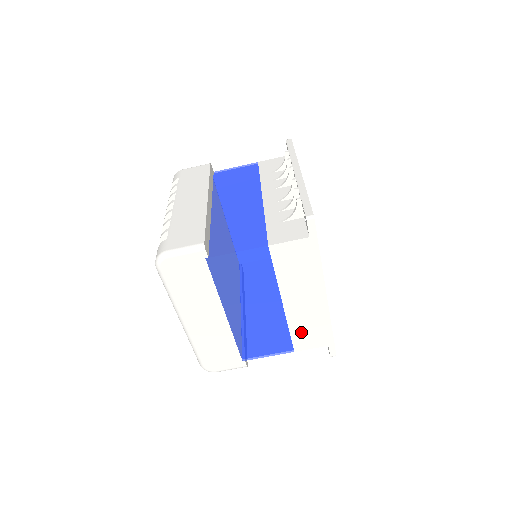
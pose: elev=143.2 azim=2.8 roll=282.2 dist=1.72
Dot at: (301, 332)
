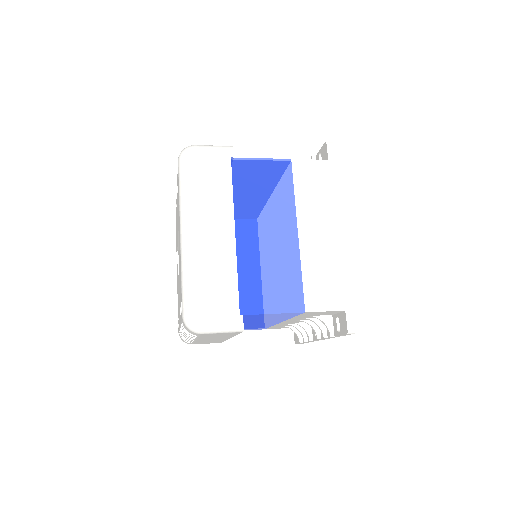
Dot at: (315, 280)
